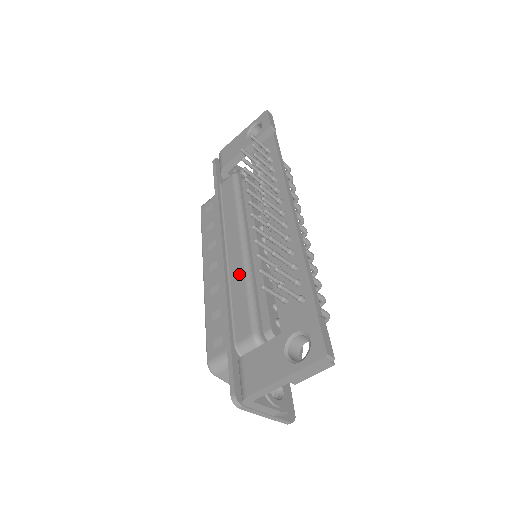
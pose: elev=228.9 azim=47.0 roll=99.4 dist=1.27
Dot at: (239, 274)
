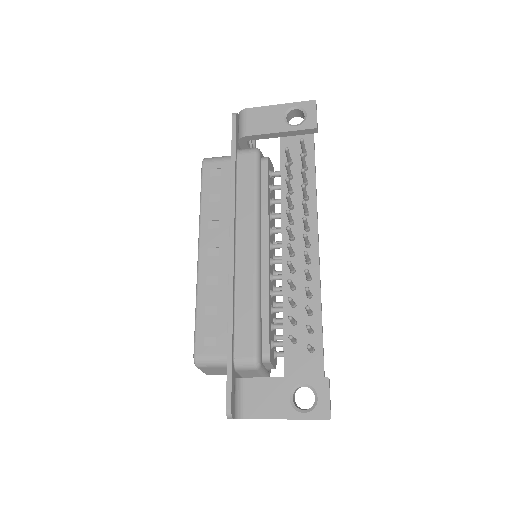
Dot at: (248, 285)
